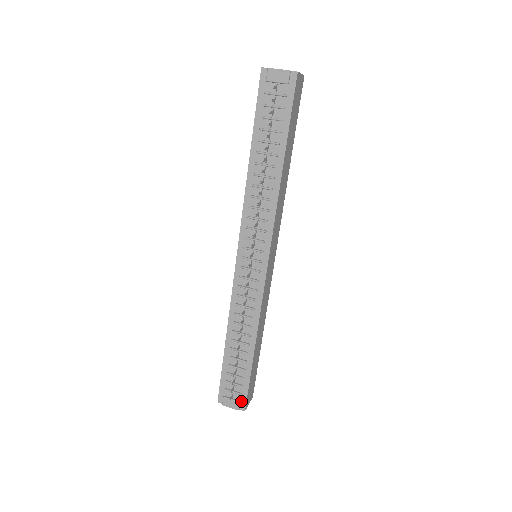
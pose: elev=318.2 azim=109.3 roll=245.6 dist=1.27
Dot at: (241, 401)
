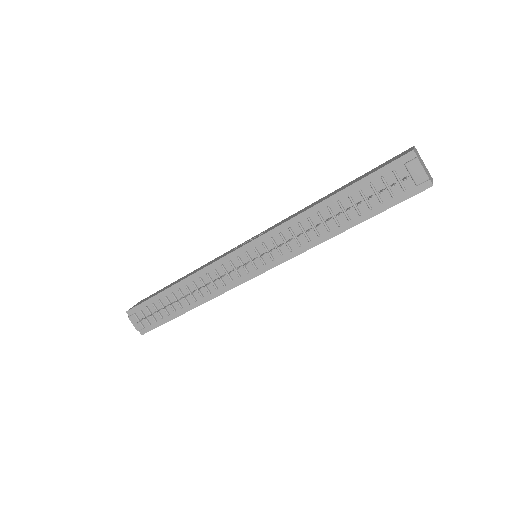
Dot at: (145, 328)
